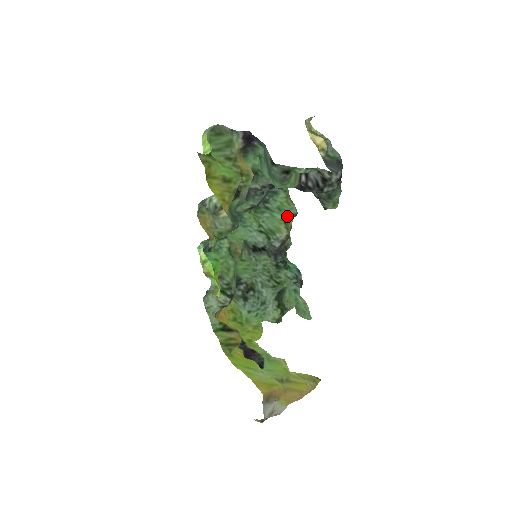
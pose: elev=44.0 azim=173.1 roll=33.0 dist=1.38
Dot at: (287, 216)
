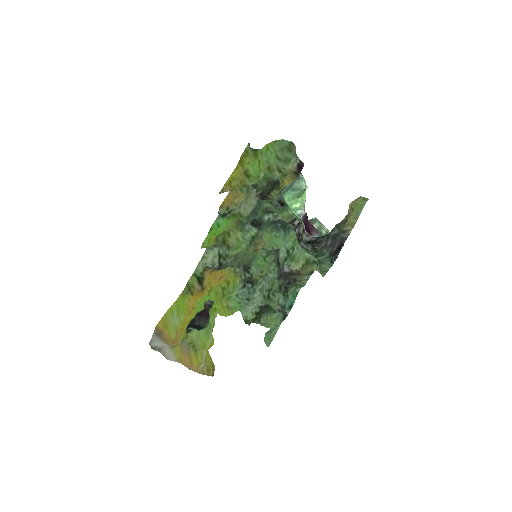
Dot at: (313, 259)
